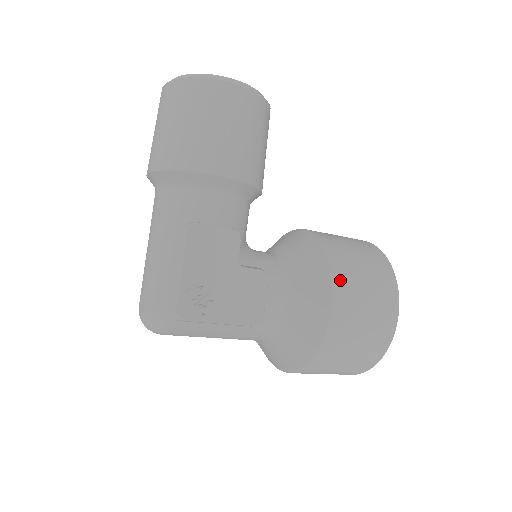
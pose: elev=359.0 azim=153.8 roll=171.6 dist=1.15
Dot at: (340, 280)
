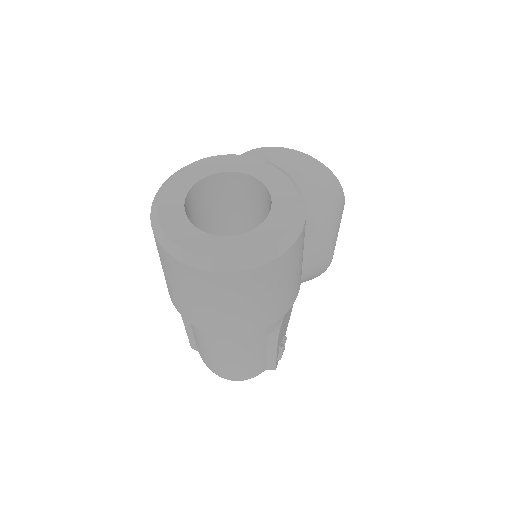
Dot at: (333, 238)
